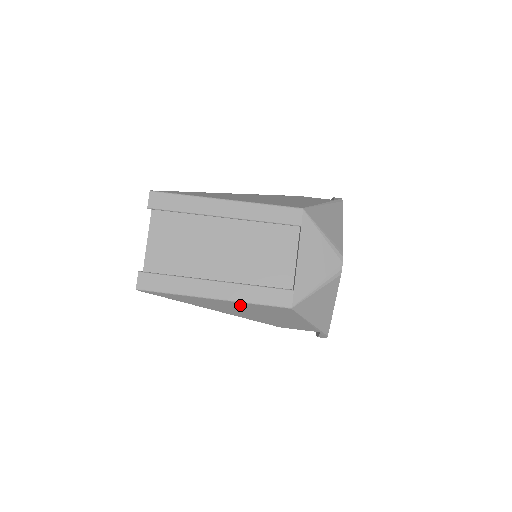
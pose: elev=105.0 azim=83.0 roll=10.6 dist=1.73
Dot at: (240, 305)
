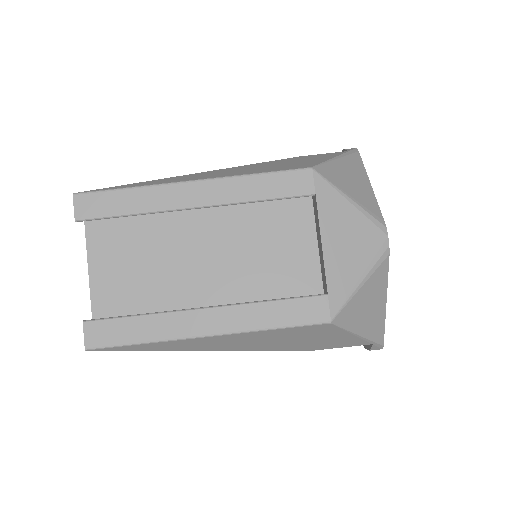
Dot at: (251, 335)
